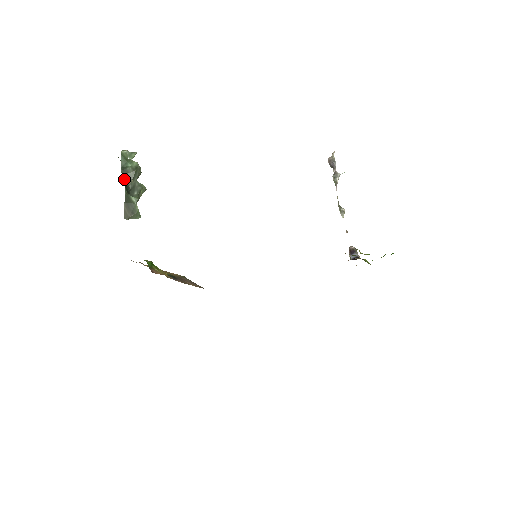
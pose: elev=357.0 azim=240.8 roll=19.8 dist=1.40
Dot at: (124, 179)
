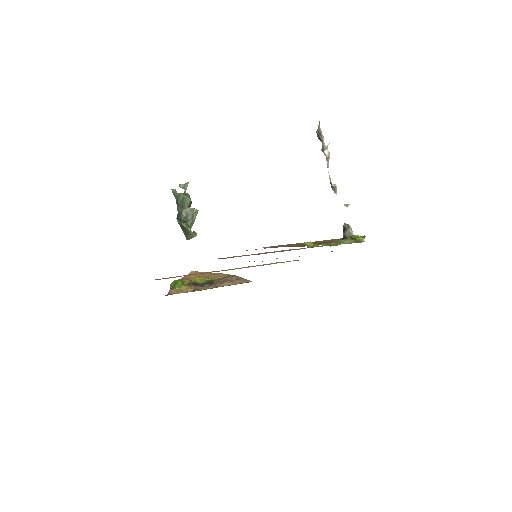
Dot at: (179, 210)
